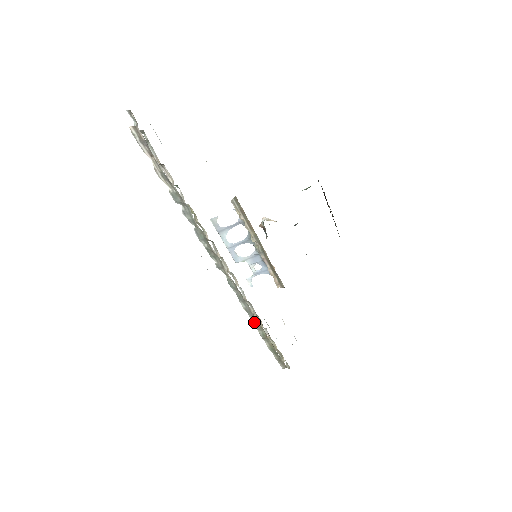
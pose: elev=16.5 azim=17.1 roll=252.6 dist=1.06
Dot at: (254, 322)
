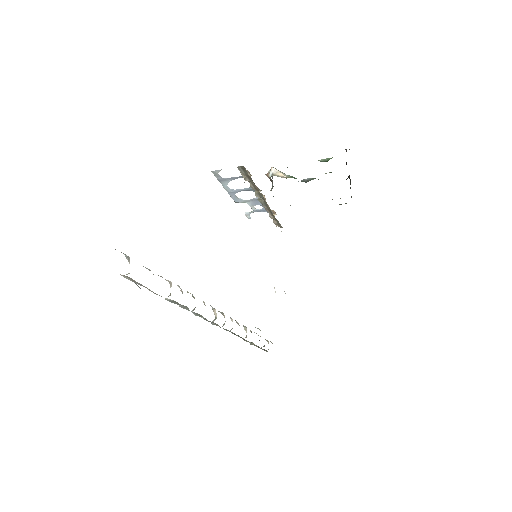
Dot at: (244, 340)
